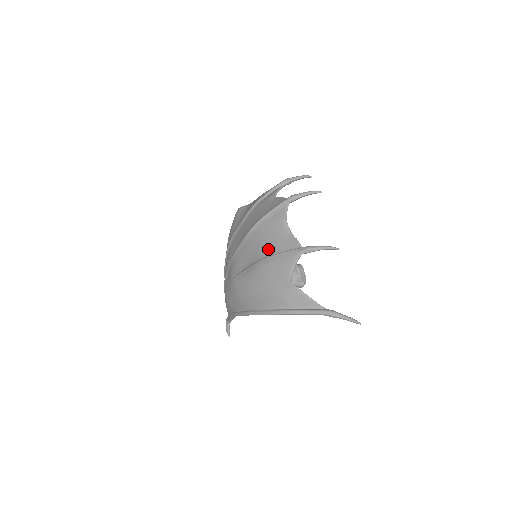
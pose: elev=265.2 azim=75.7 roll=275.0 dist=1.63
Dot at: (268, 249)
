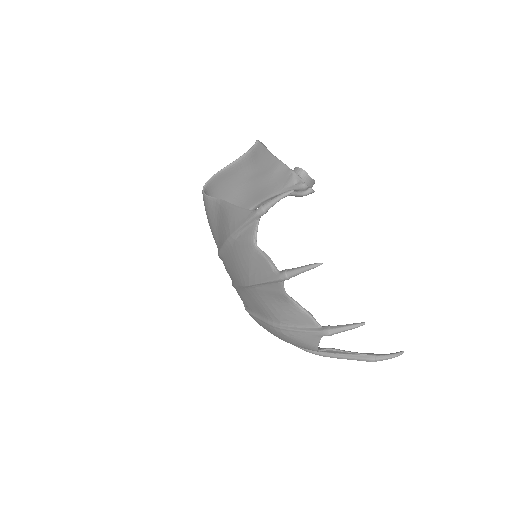
Dot at: (277, 316)
